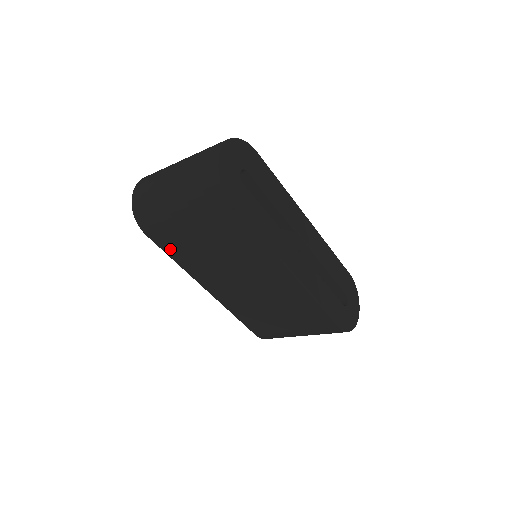
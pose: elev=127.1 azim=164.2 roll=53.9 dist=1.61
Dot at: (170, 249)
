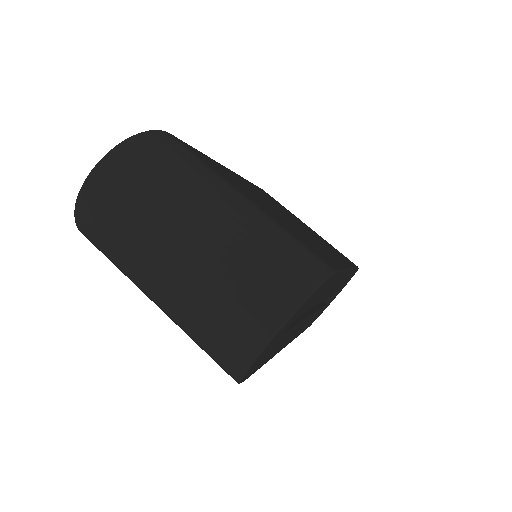
Dot at: occluded
